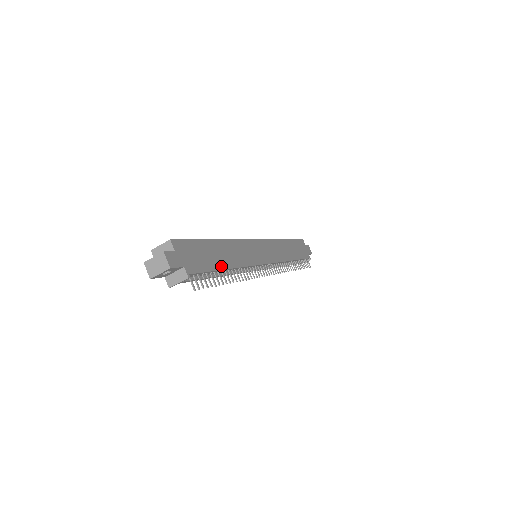
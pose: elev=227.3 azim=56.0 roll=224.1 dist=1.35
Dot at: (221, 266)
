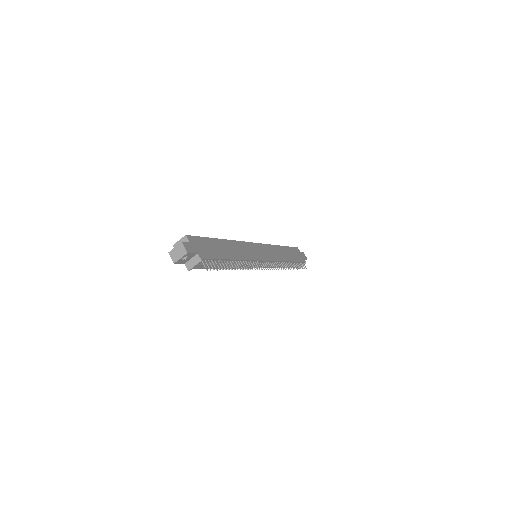
Dot at: (226, 257)
